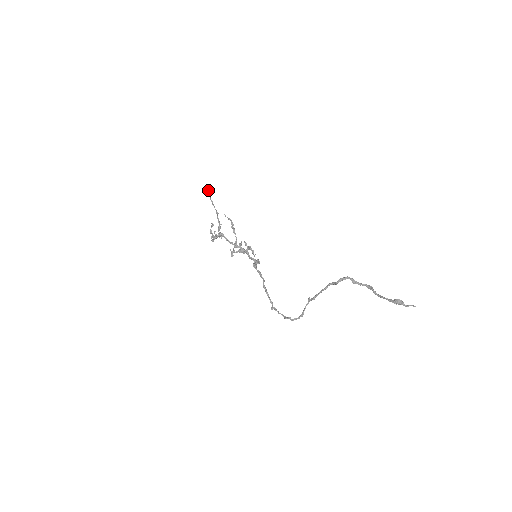
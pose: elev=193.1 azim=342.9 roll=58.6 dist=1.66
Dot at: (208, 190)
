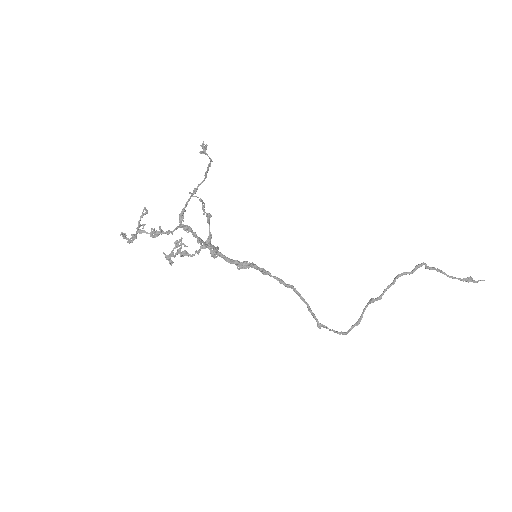
Dot at: (206, 147)
